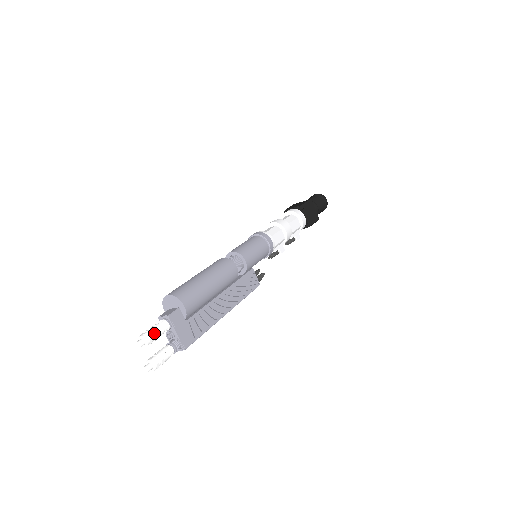
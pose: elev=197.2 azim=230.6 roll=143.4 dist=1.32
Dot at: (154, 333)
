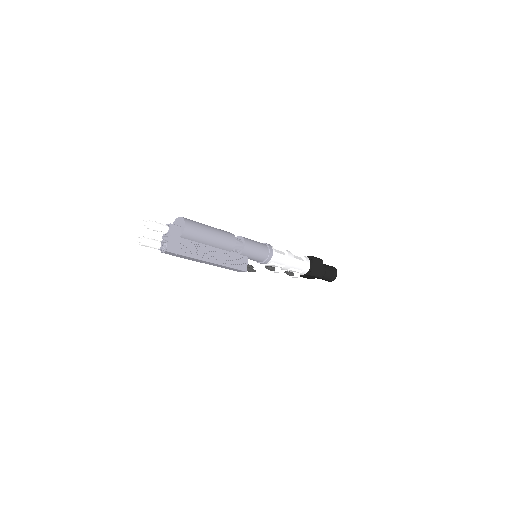
Dot at: (156, 224)
